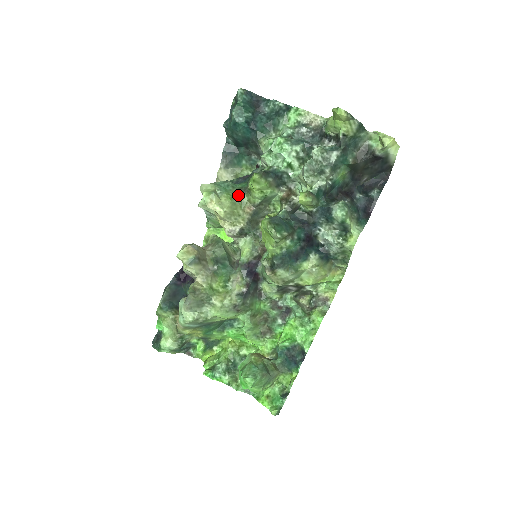
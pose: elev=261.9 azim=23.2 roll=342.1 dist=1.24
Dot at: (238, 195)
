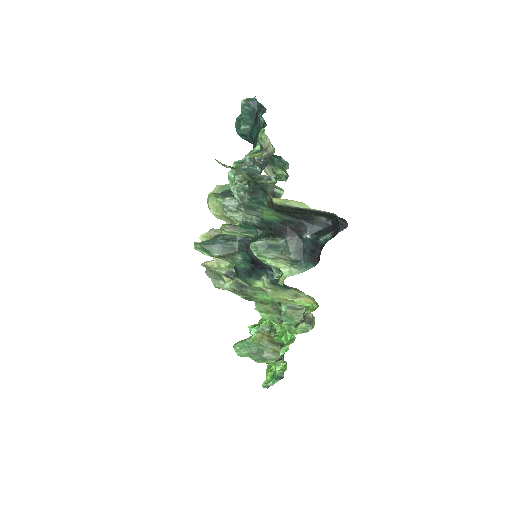
Dot at: occluded
